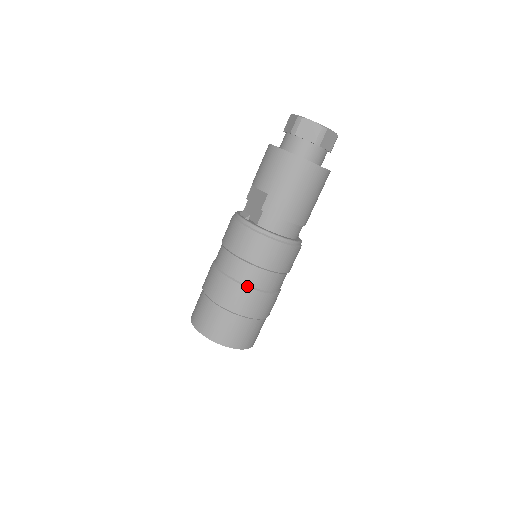
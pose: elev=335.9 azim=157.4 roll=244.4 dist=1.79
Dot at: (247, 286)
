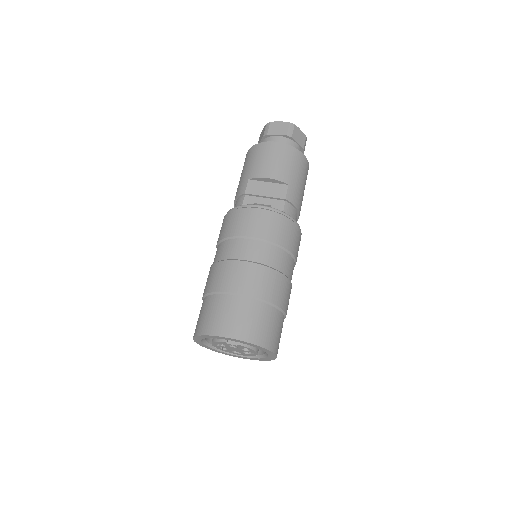
Dot at: (288, 278)
